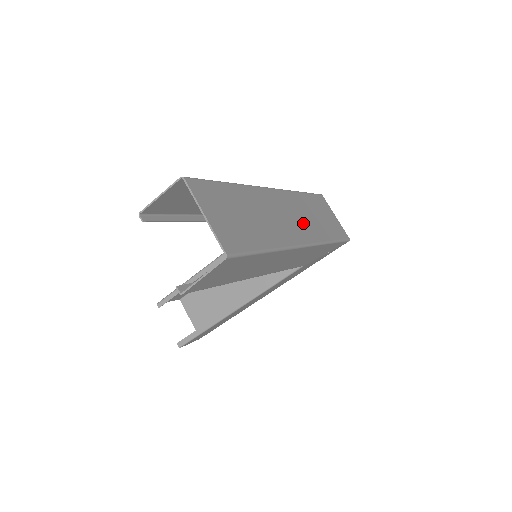
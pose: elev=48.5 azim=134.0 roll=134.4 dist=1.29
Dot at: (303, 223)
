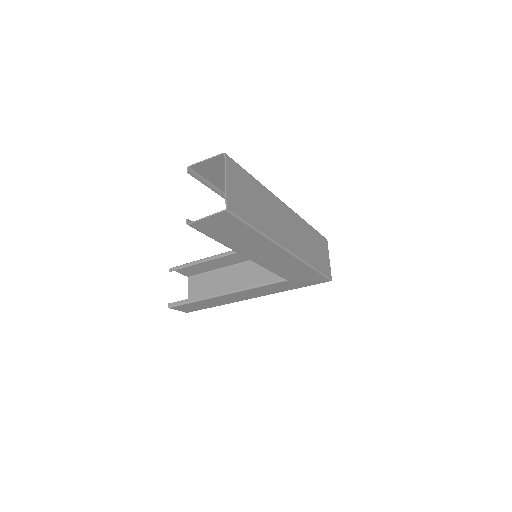
Dot at: (297, 240)
